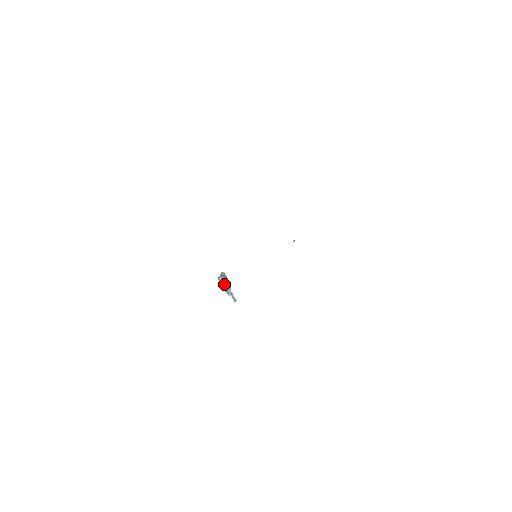
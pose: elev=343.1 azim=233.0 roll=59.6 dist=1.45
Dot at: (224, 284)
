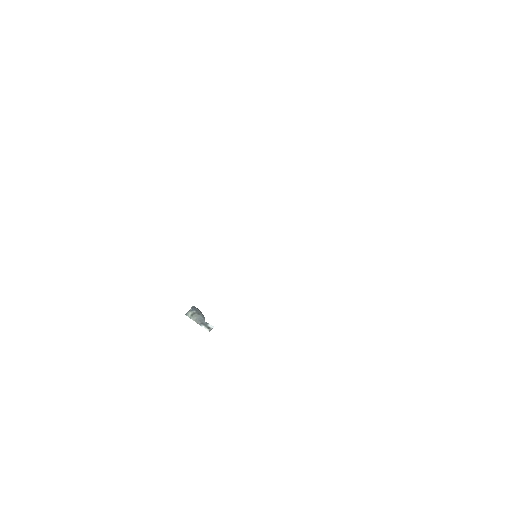
Dot at: (195, 316)
